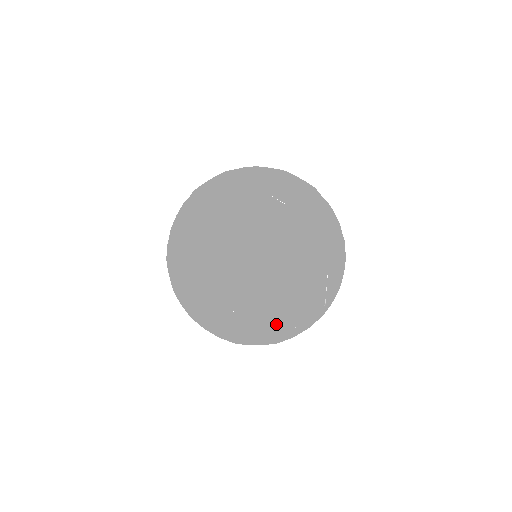
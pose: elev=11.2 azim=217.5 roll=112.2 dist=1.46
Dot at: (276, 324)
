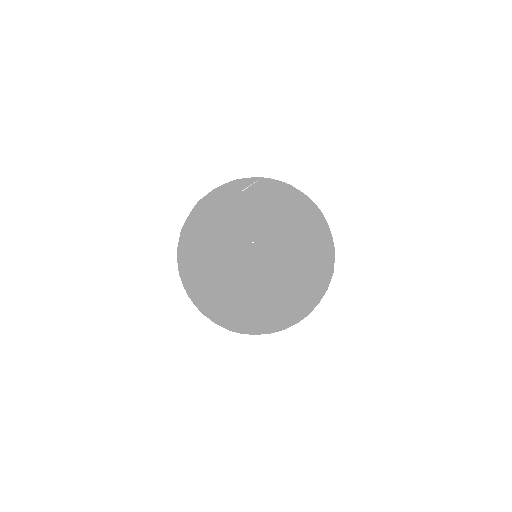
Dot at: occluded
